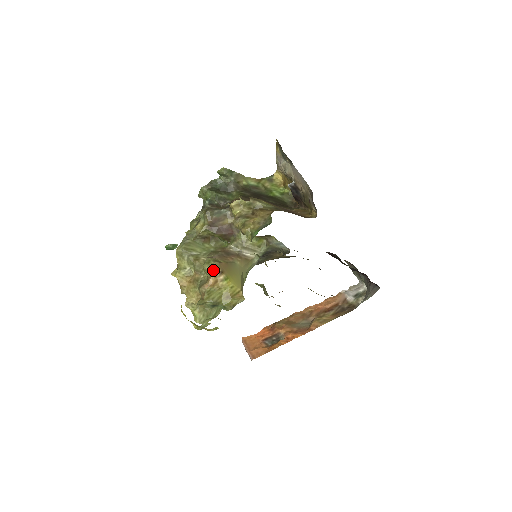
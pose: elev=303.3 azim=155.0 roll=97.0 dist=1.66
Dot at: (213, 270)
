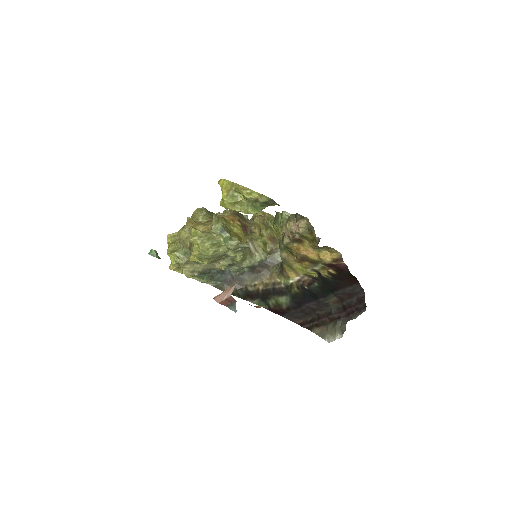
Dot at: (234, 215)
